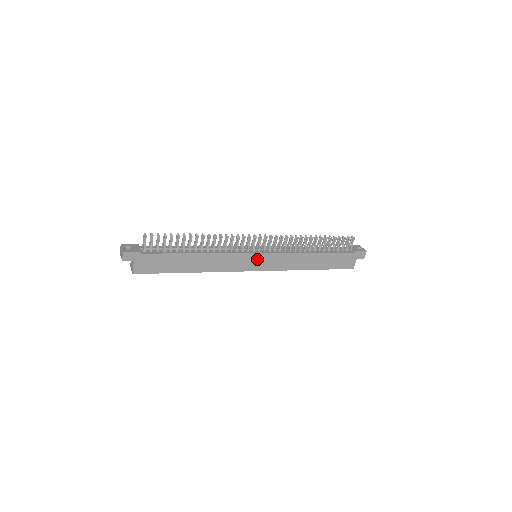
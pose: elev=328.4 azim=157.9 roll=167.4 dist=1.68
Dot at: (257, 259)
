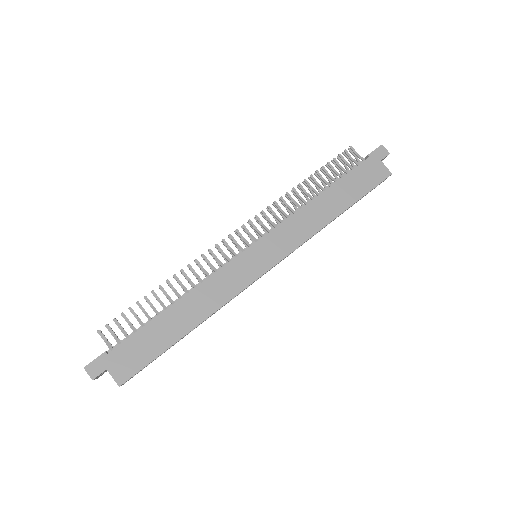
Dot at: (255, 255)
